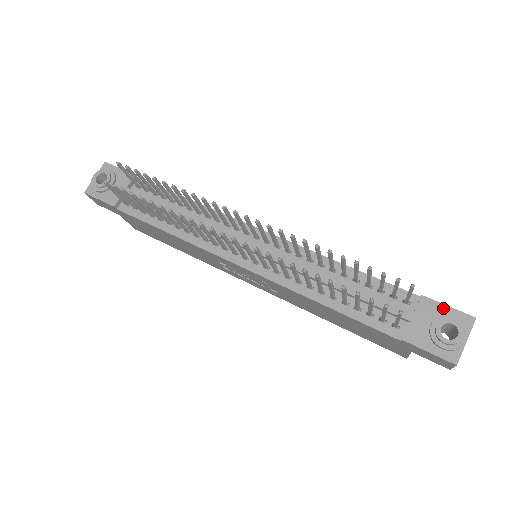
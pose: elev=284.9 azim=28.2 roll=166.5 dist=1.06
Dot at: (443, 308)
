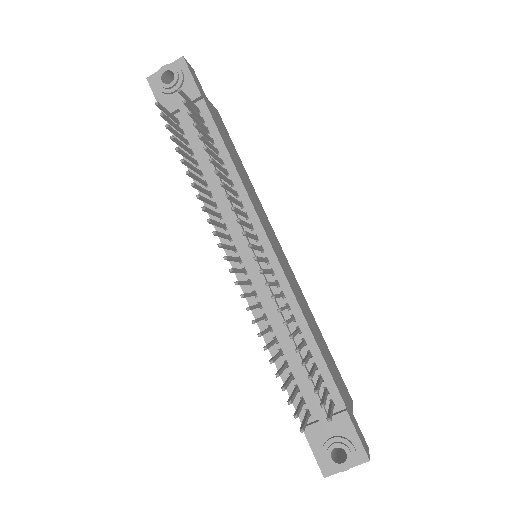
Dot at: (353, 433)
